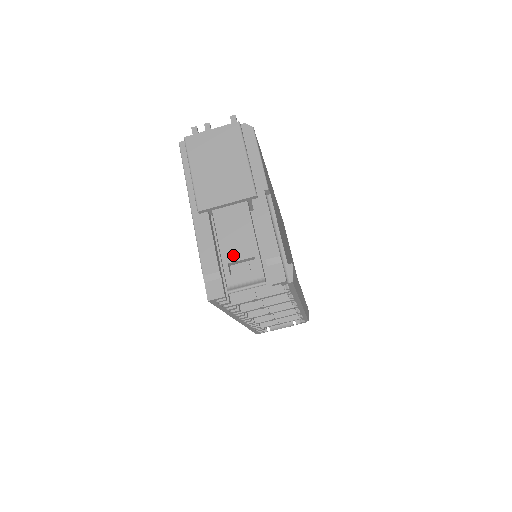
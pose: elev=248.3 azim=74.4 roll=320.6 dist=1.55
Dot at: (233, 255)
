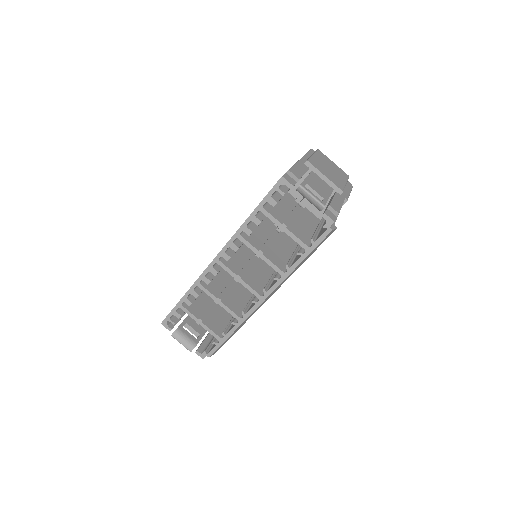
Dot at: (312, 186)
